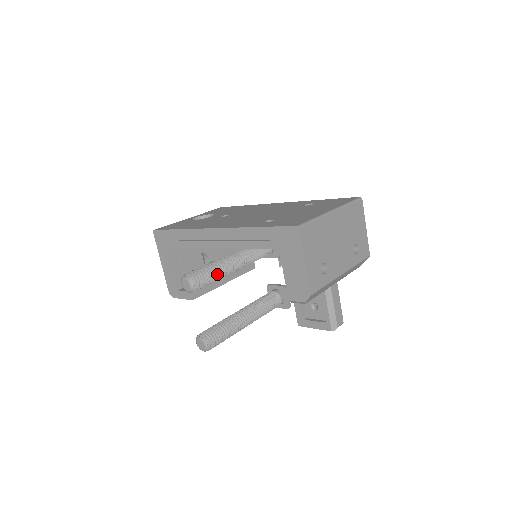
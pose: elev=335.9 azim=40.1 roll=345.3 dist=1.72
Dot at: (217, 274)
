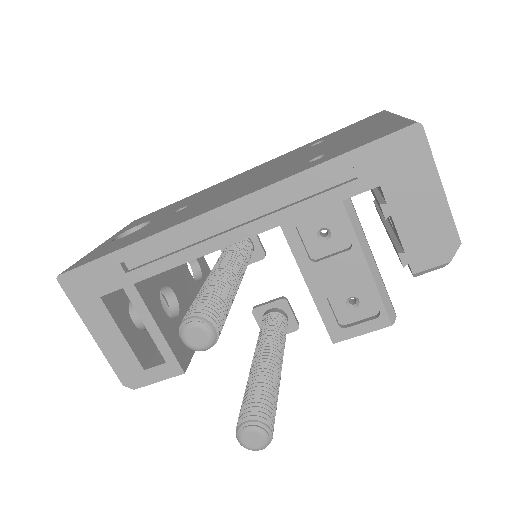
Dot at: occluded
